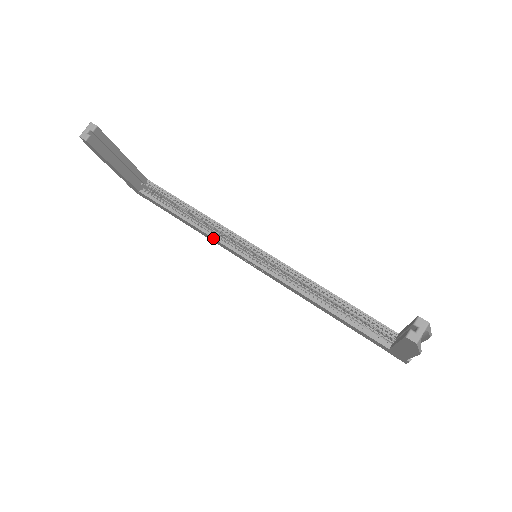
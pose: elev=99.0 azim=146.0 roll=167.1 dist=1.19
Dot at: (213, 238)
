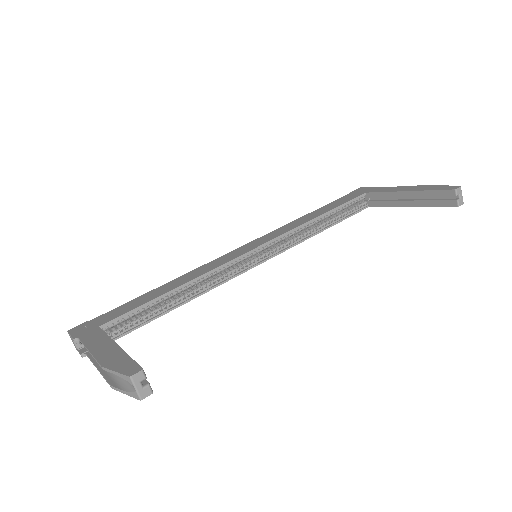
Dot at: occluded
